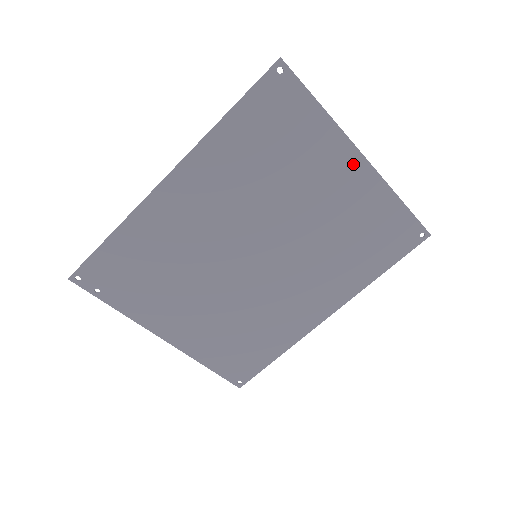
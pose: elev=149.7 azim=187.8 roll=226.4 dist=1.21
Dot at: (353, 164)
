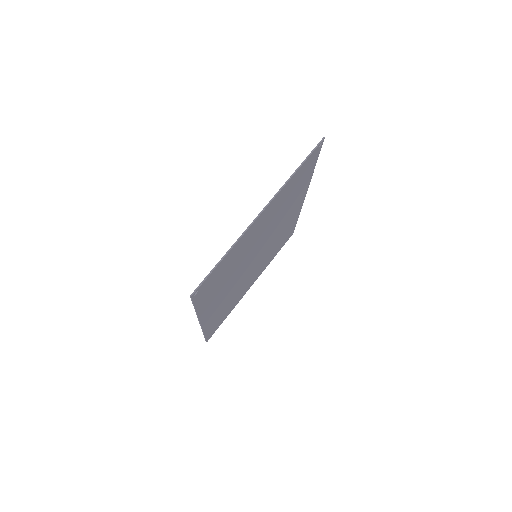
Dot at: (260, 218)
